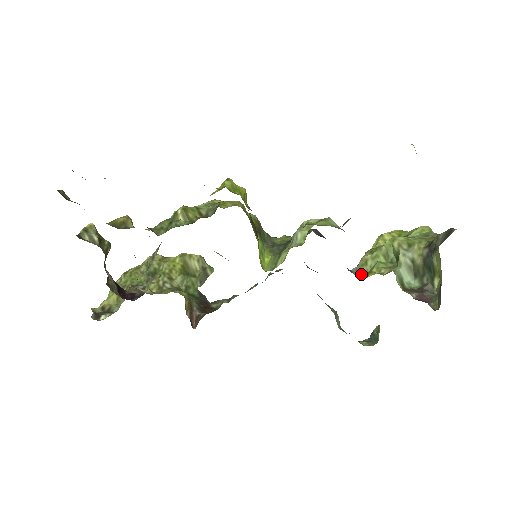
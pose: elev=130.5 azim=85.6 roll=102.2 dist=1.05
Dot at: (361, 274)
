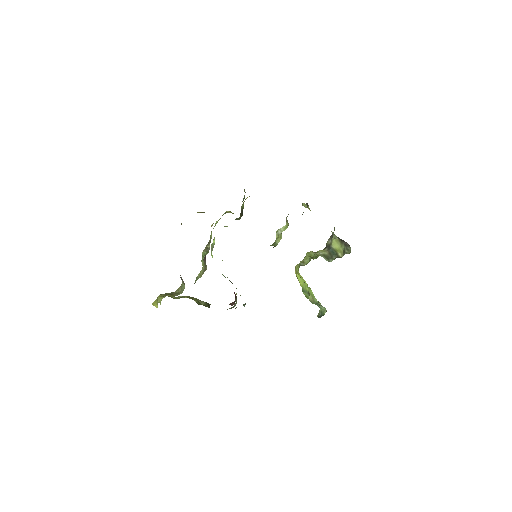
Dot at: occluded
